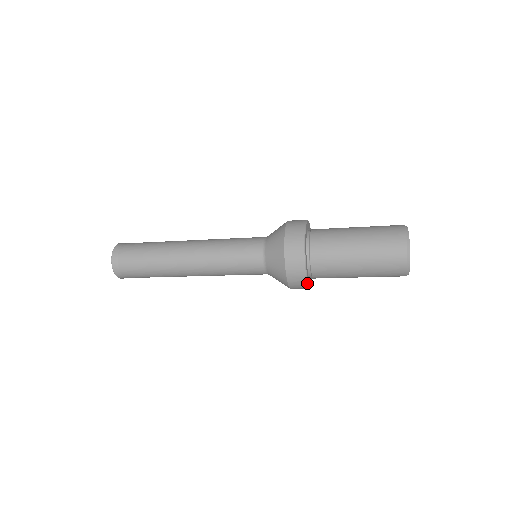
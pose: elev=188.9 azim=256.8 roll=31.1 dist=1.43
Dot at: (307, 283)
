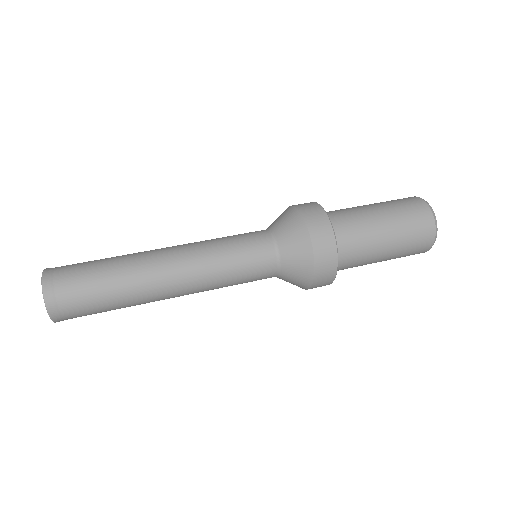
Dot at: (329, 284)
